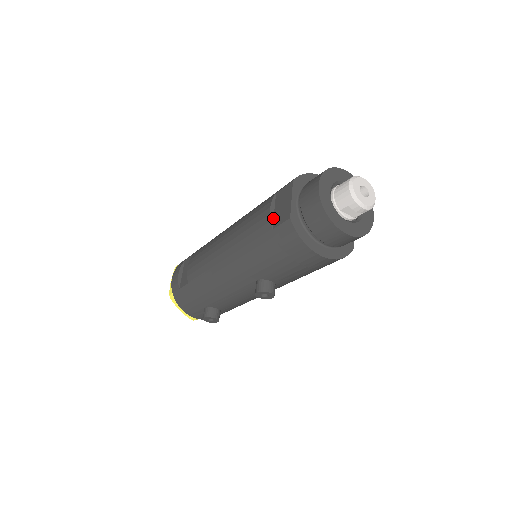
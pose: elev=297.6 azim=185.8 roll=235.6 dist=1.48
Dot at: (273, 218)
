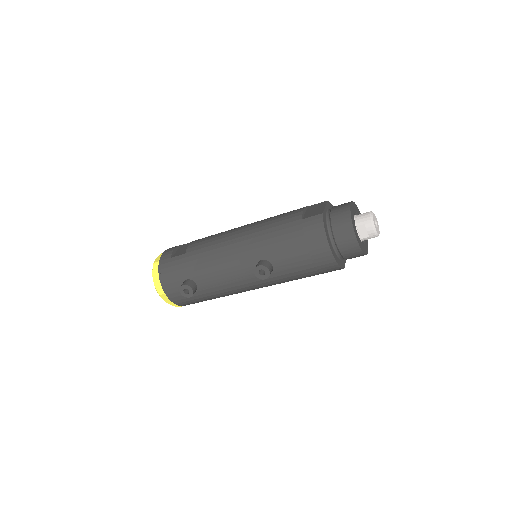
Dot at: (304, 215)
